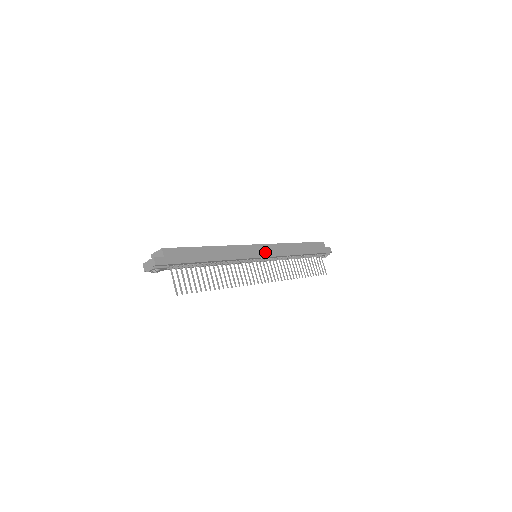
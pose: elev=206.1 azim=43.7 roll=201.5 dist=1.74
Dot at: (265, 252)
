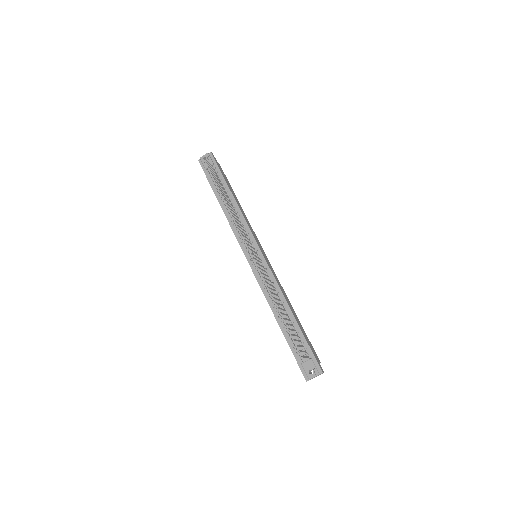
Dot at: (266, 258)
